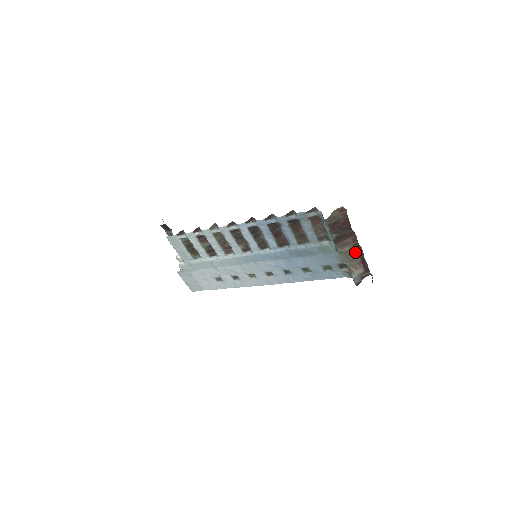
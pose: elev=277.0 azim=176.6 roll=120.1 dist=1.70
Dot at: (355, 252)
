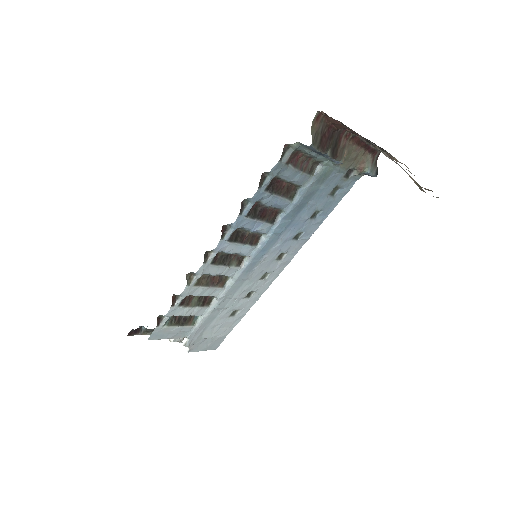
Dot at: (354, 147)
